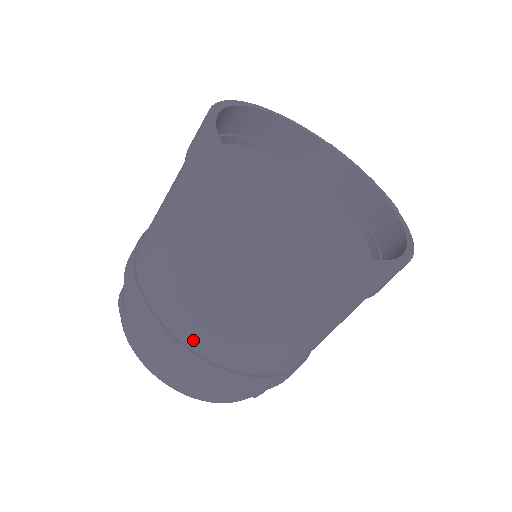
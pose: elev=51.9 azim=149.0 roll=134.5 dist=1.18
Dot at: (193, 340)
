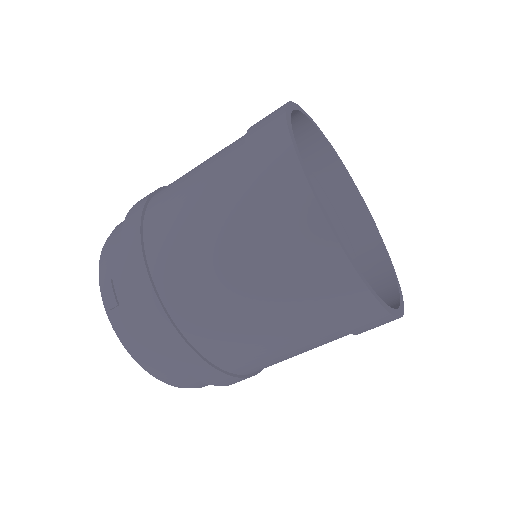
Dot at: (219, 358)
